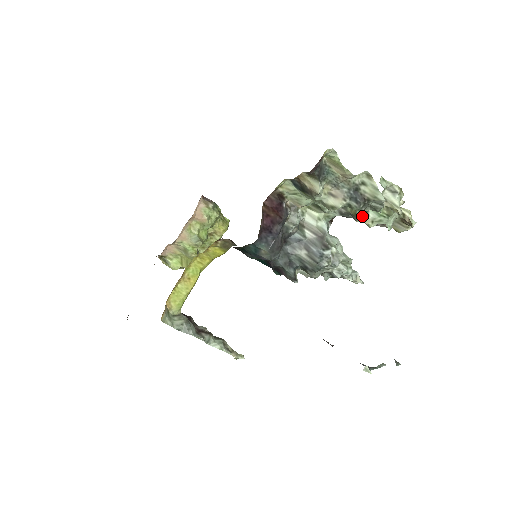
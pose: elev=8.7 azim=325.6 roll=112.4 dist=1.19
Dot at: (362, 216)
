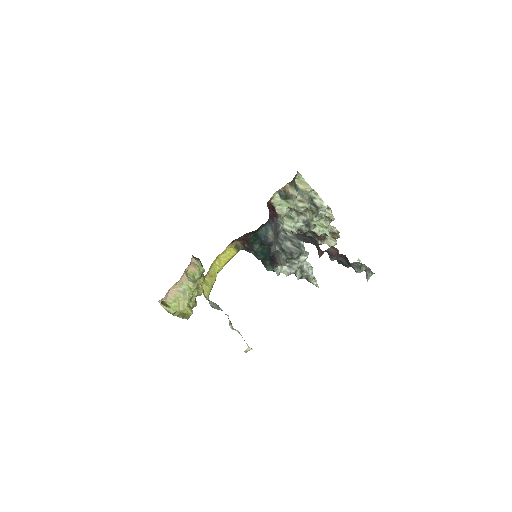
Dot at: (316, 220)
